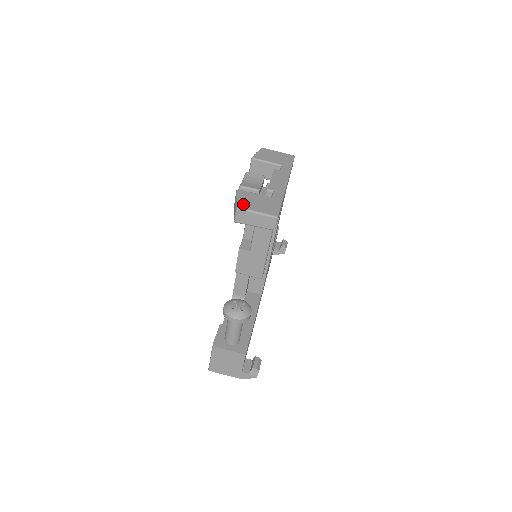
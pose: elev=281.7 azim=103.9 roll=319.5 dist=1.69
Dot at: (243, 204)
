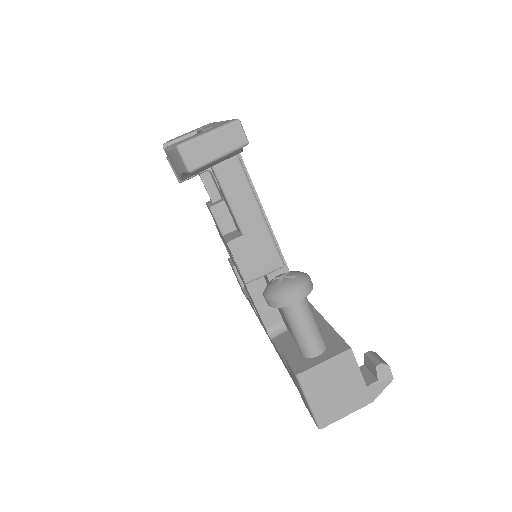
Dot at: (182, 141)
